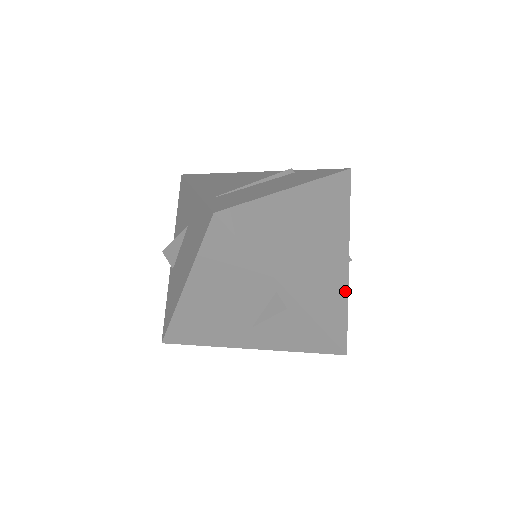
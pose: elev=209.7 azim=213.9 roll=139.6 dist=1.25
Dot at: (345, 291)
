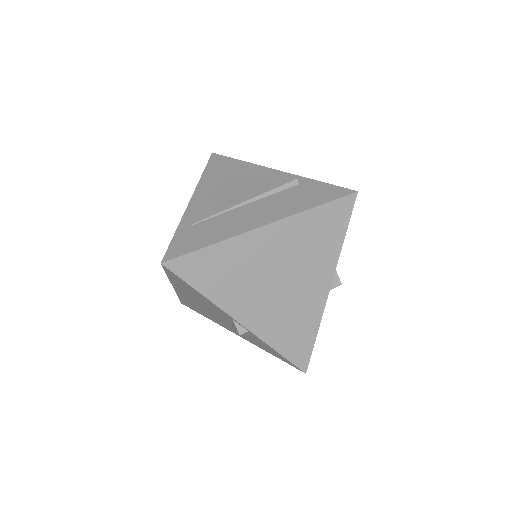
Dot at: (317, 319)
